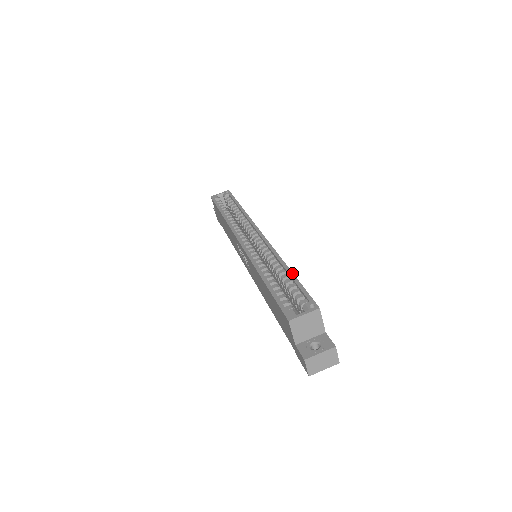
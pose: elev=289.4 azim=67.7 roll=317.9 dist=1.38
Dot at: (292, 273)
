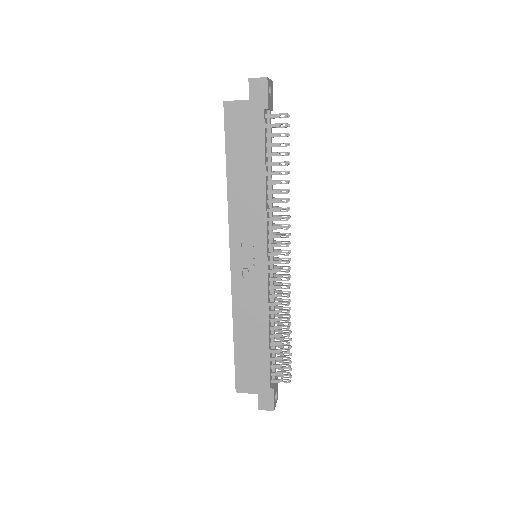
Dot at: occluded
